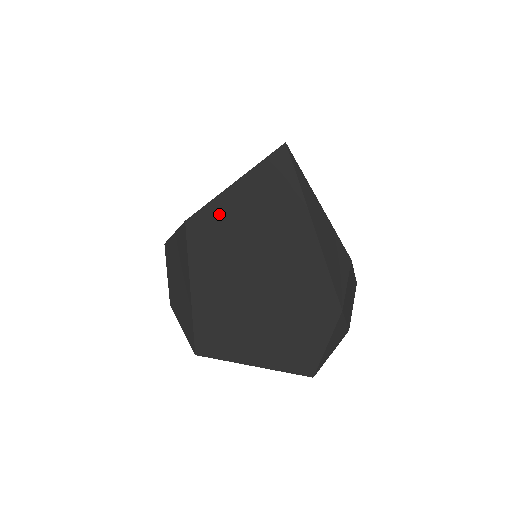
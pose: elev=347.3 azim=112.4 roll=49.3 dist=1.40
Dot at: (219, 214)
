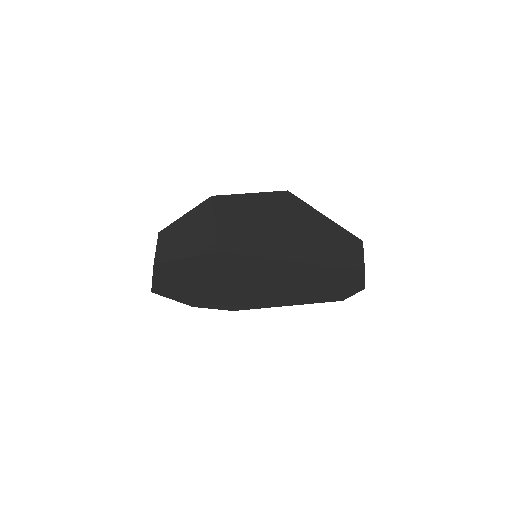
Dot at: (244, 198)
